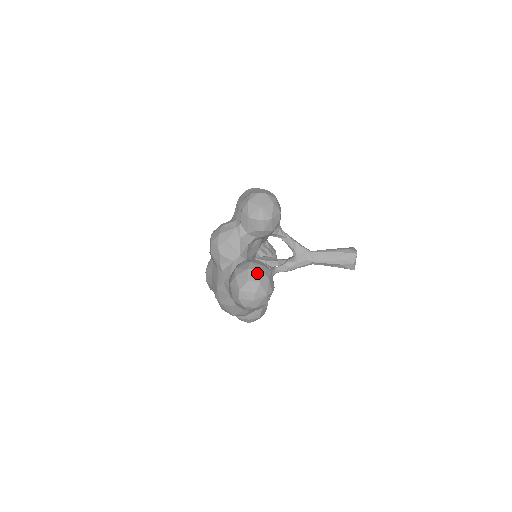
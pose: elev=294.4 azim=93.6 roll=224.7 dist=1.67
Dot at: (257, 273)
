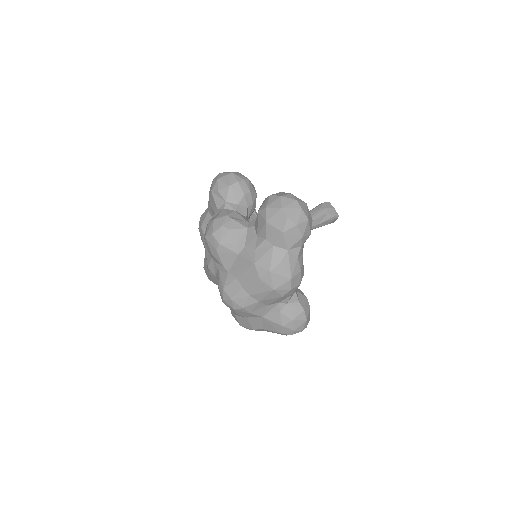
Dot at: (281, 193)
